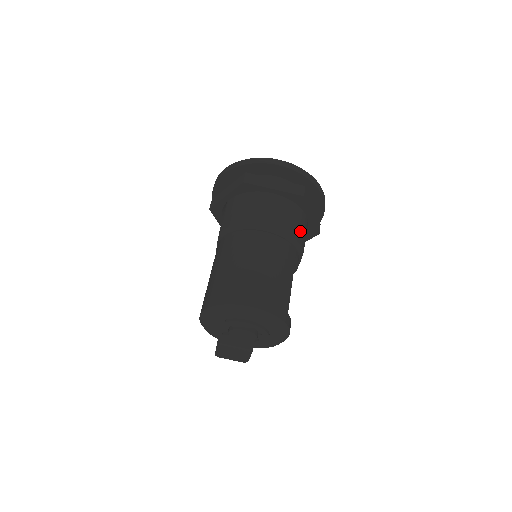
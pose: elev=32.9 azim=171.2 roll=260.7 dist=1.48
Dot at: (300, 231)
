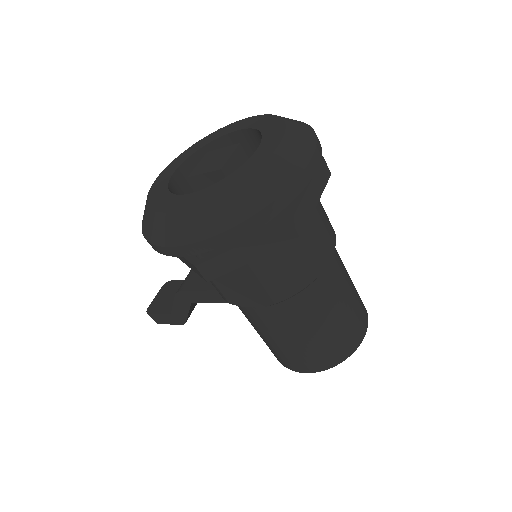
Dot at: occluded
